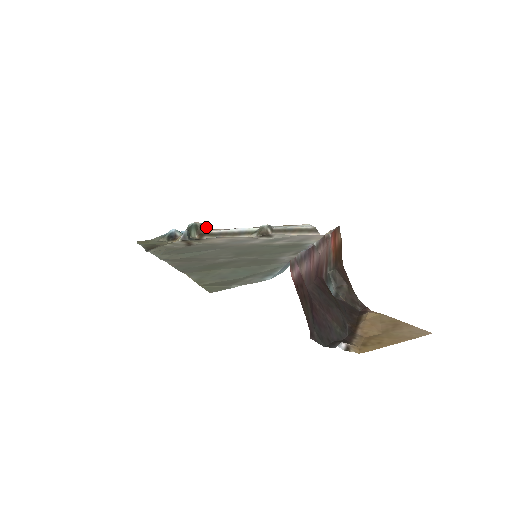
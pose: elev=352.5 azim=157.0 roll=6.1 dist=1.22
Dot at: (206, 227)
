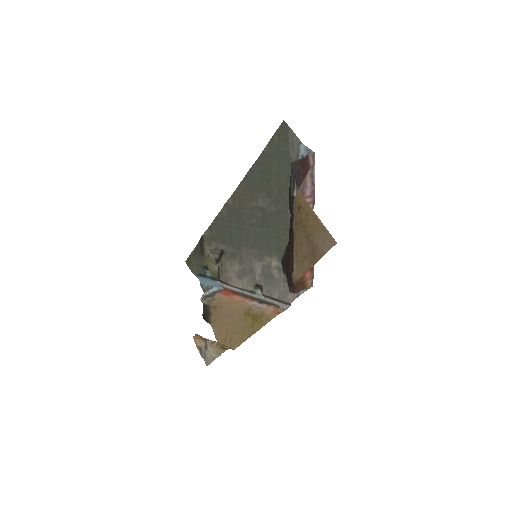
Dot at: (224, 289)
